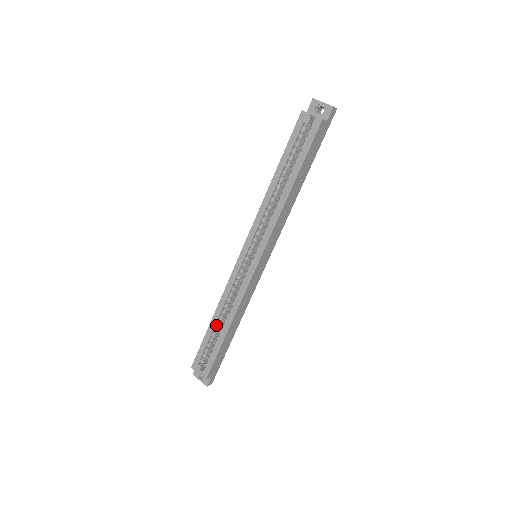
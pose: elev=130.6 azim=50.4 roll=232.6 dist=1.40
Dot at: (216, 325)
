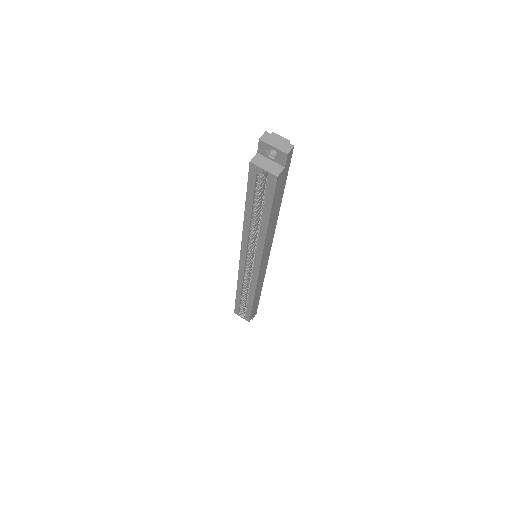
Dot at: (242, 295)
